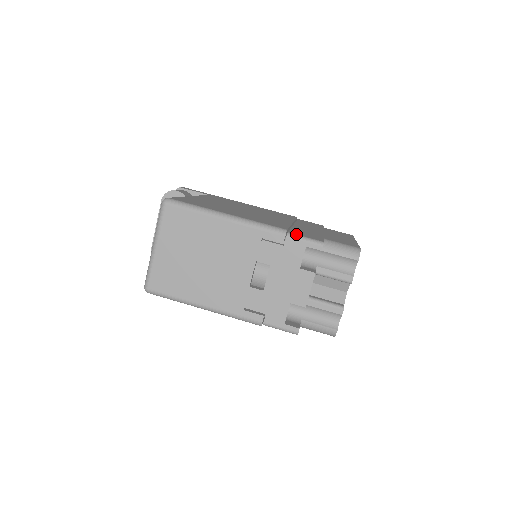
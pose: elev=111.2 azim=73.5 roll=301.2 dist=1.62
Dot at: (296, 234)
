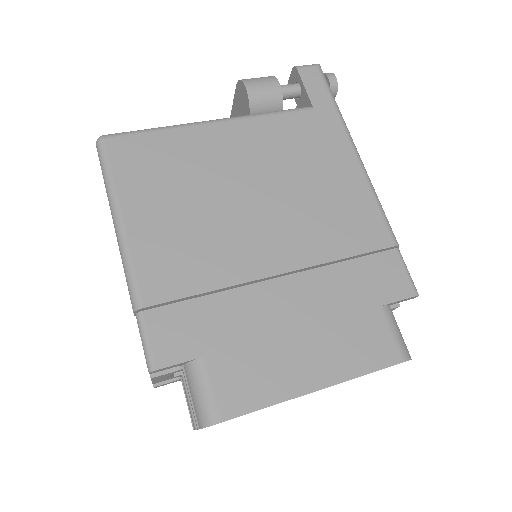
Dot at: (144, 324)
